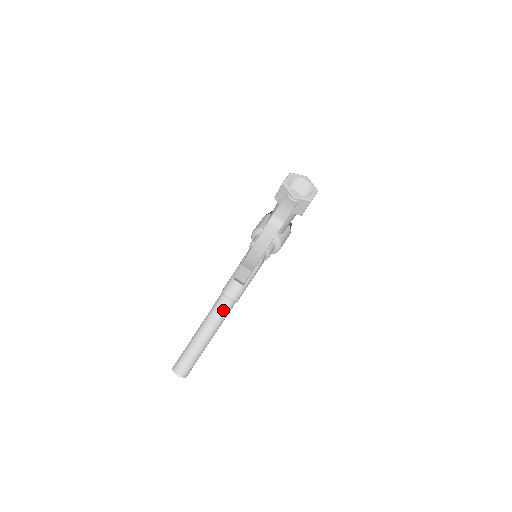
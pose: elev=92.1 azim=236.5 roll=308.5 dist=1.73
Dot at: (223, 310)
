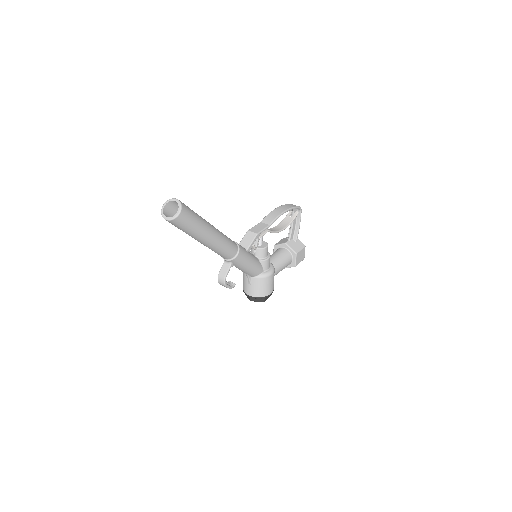
Dot at: (229, 238)
